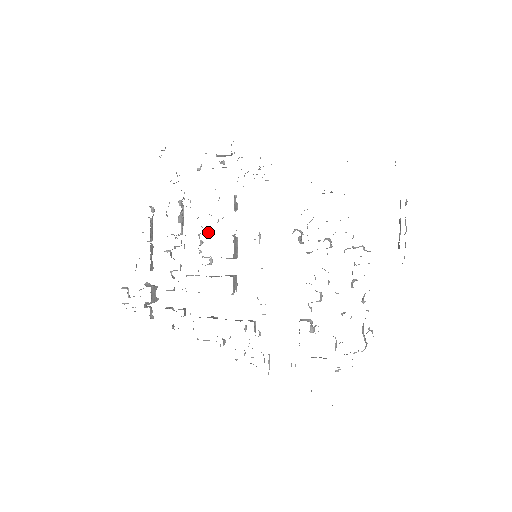
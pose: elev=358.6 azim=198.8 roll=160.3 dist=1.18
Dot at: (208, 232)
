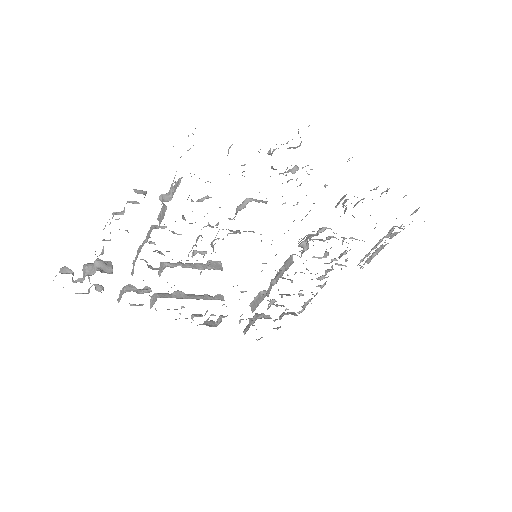
Dot at: occluded
